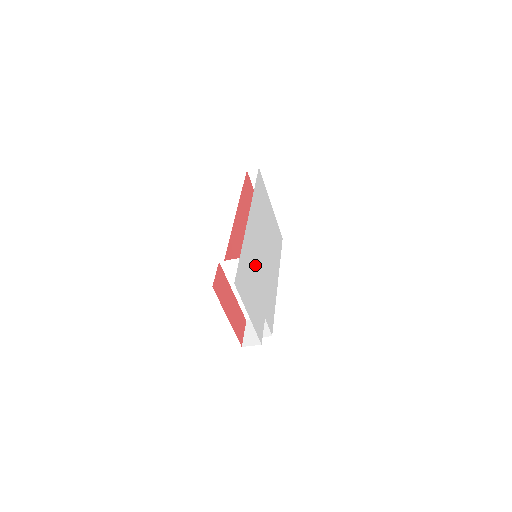
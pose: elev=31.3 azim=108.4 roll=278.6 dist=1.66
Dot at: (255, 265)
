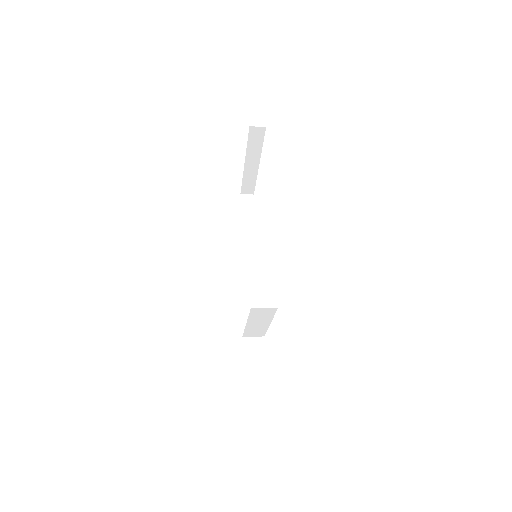
Dot at: occluded
